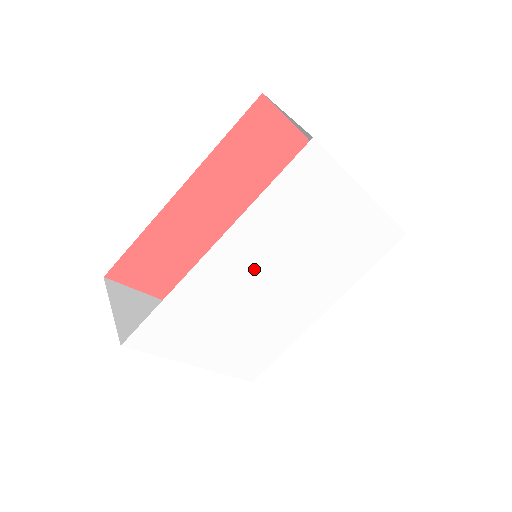
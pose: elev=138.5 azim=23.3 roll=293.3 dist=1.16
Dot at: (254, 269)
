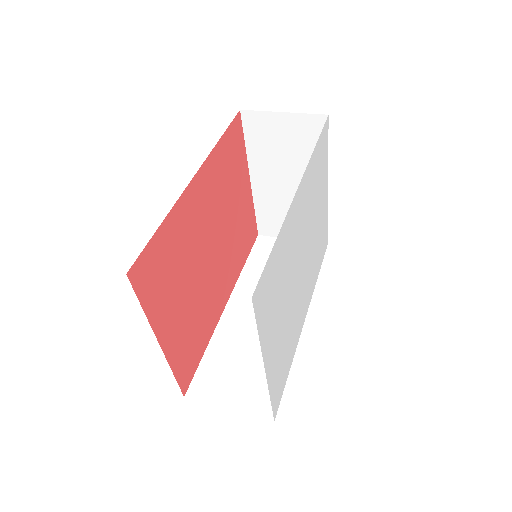
Dot at: (301, 232)
